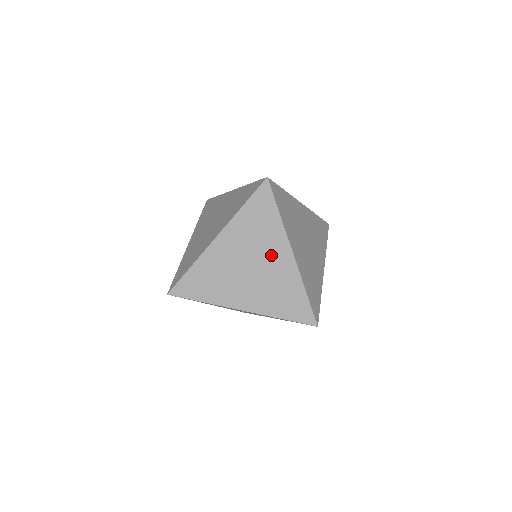
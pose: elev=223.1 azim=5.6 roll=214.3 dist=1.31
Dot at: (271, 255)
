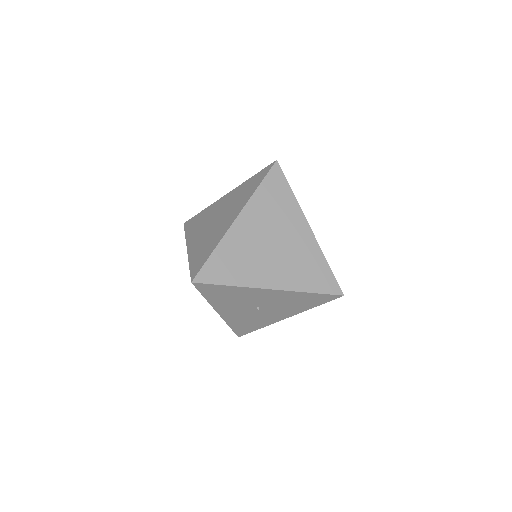
Dot at: (291, 230)
